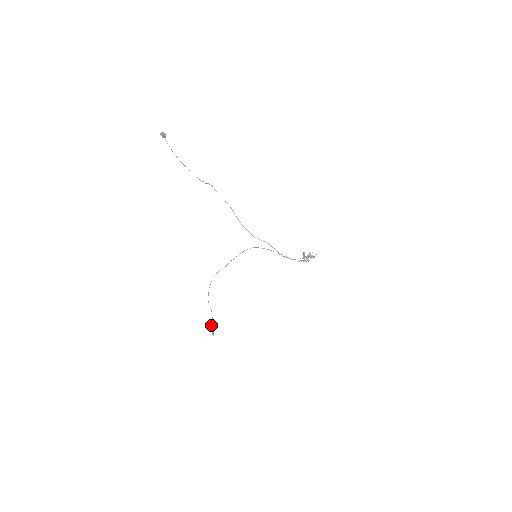
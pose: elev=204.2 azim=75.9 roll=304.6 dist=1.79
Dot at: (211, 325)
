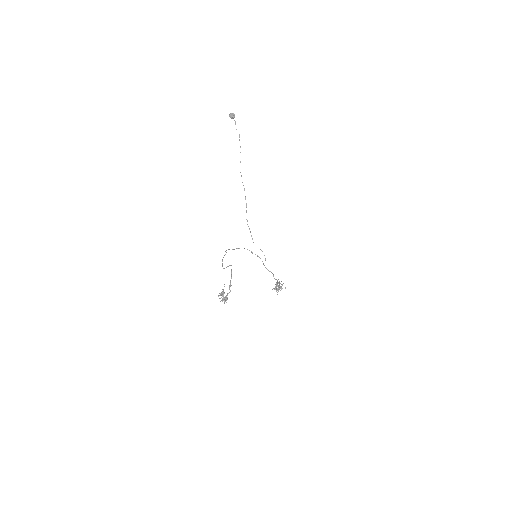
Dot at: (222, 292)
